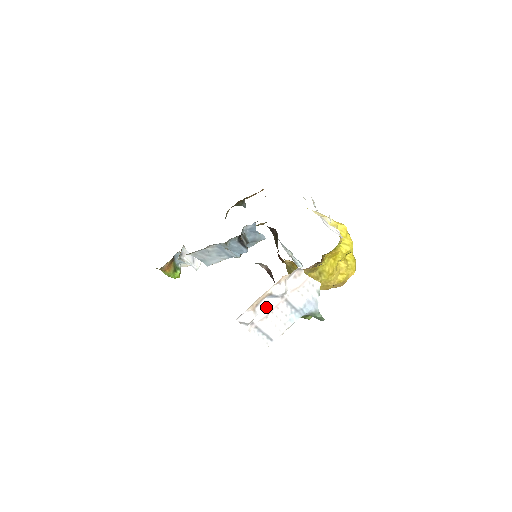
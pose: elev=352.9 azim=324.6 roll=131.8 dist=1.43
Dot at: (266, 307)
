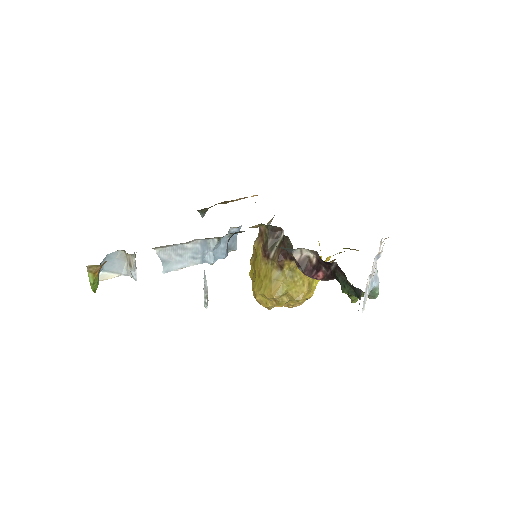
Dot at: (373, 267)
